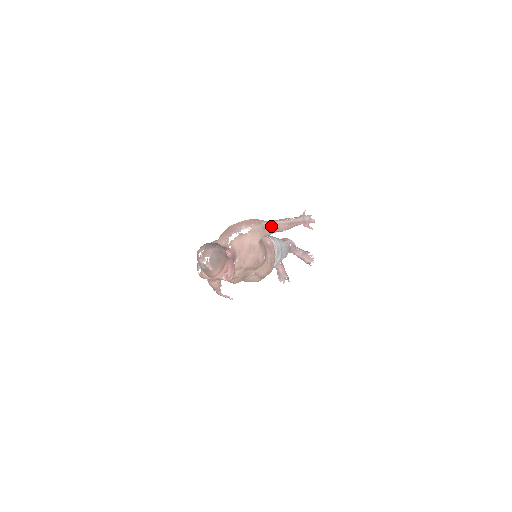
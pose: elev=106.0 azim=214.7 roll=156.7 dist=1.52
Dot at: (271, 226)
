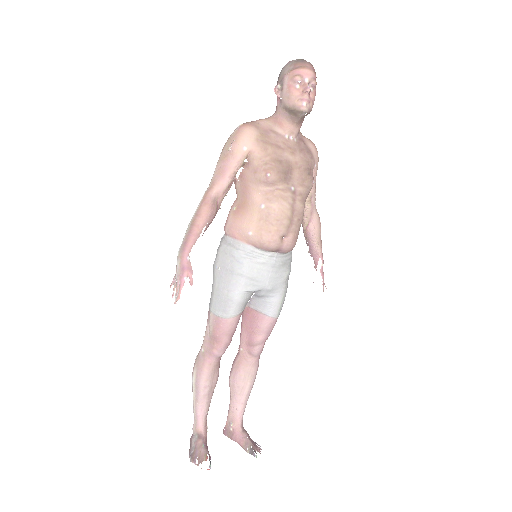
Dot at: (315, 192)
